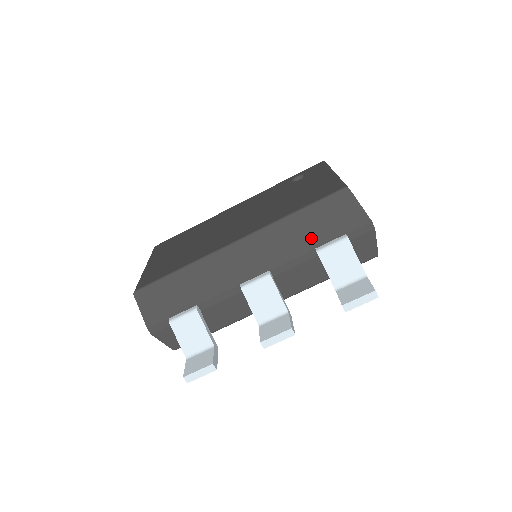
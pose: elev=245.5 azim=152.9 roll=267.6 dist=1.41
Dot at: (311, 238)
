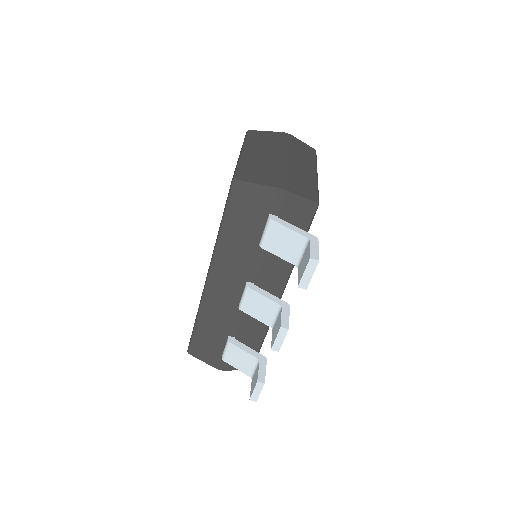
Dot at: (249, 237)
